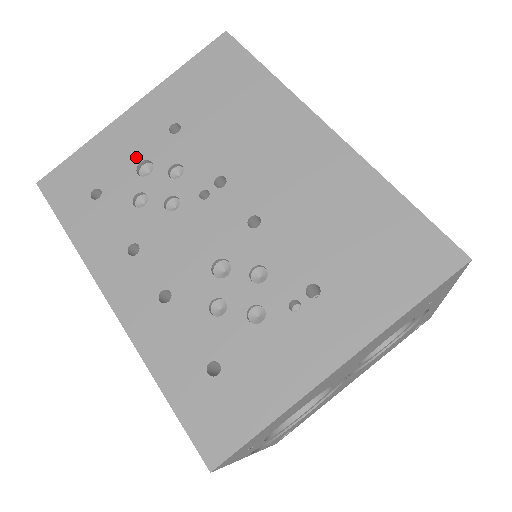
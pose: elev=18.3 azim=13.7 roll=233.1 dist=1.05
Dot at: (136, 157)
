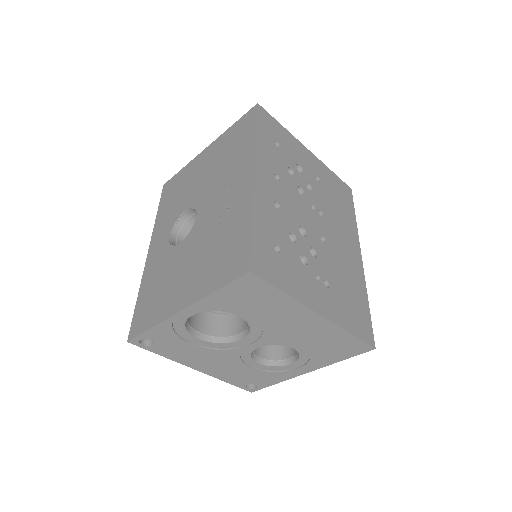
Dot at: (300, 161)
